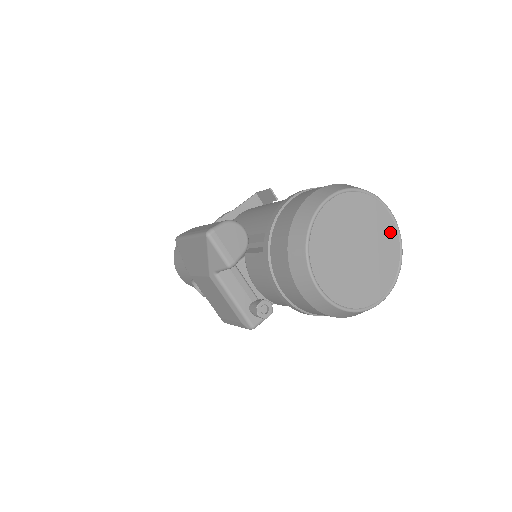
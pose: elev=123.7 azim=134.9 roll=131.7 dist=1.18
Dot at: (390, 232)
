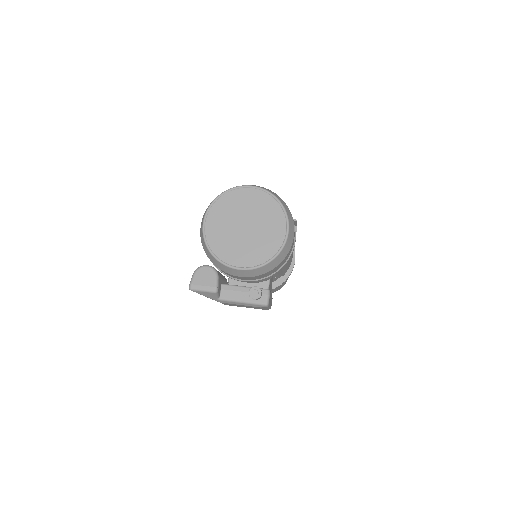
Dot at: (257, 196)
